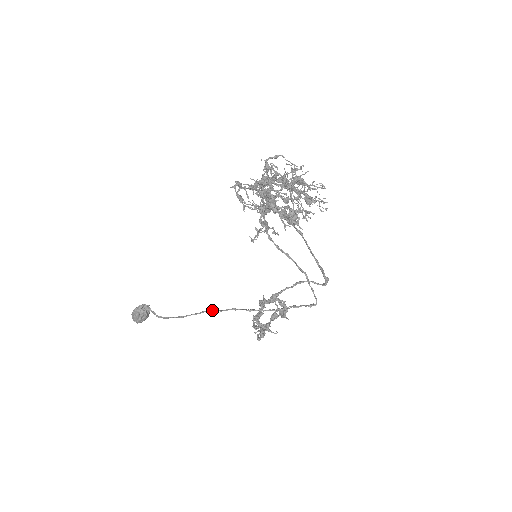
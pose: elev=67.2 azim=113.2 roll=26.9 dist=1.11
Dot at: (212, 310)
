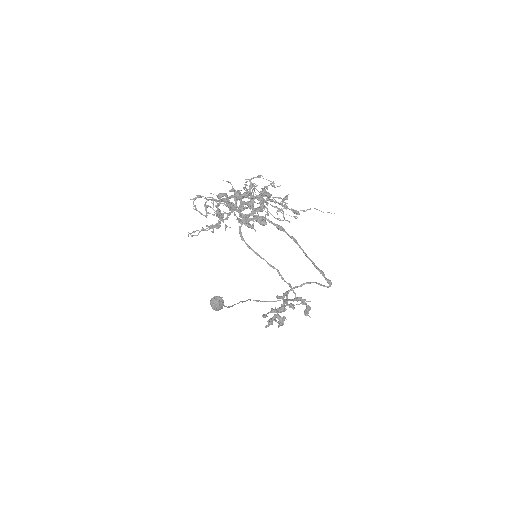
Dot at: occluded
